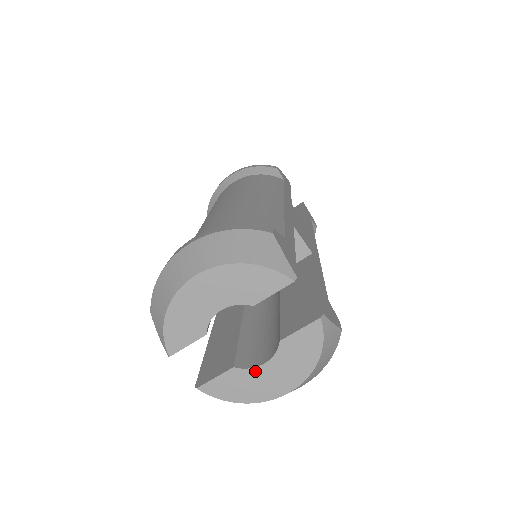
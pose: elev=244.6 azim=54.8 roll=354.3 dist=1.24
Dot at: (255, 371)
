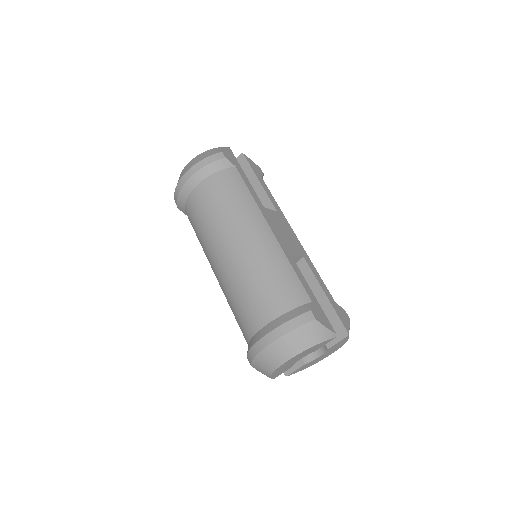
Dot at: (316, 359)
